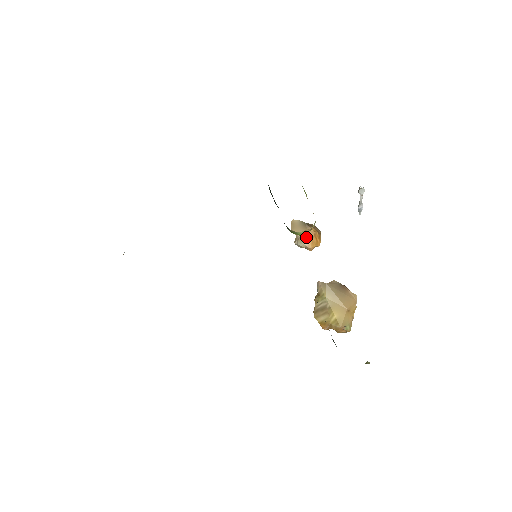
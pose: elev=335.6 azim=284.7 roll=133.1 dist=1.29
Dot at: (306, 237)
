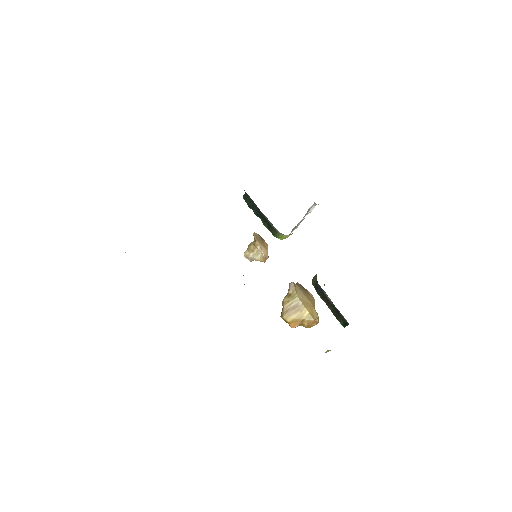
Dot at: (265, 248)
